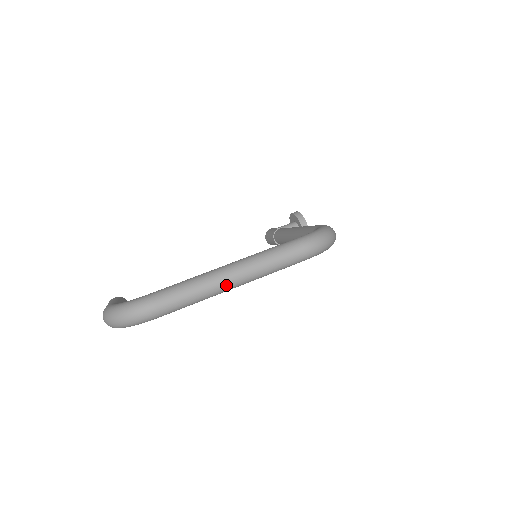
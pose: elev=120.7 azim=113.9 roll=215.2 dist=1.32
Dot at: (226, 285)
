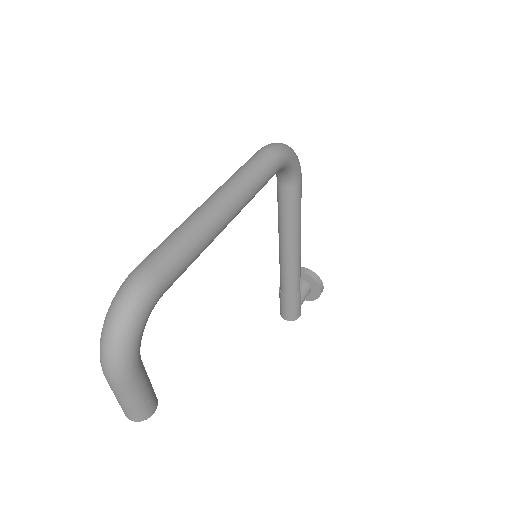
Dot at: (214, 209)
